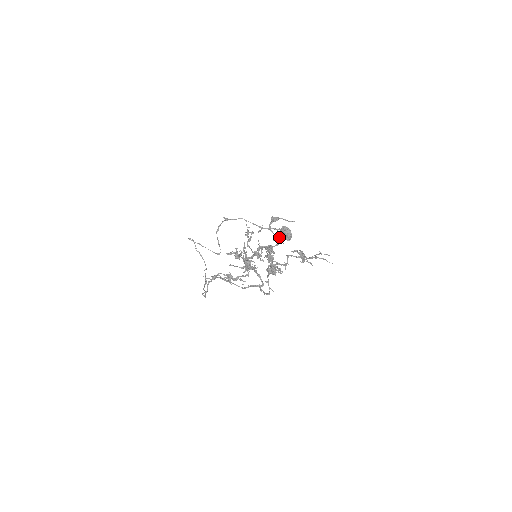
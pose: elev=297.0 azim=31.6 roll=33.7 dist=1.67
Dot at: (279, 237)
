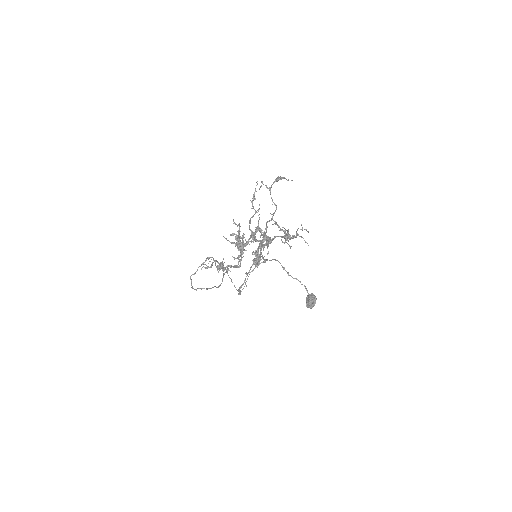
Dot at: (275, 205)
